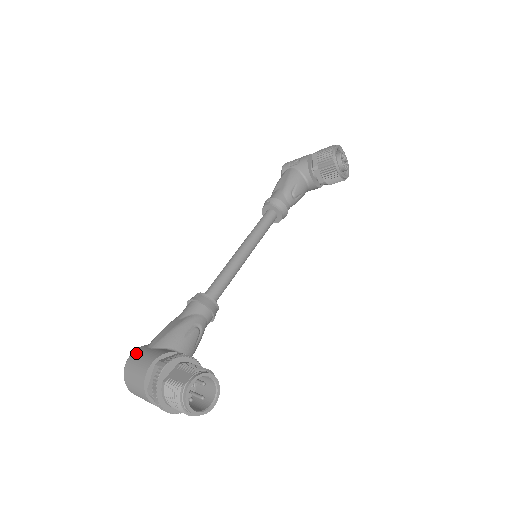
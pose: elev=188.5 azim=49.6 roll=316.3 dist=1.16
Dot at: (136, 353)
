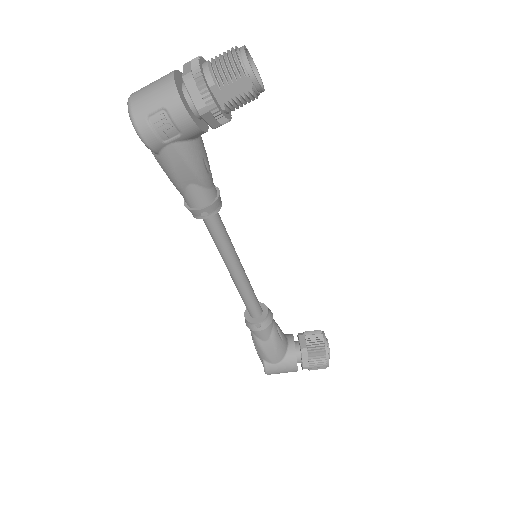
Dot at: occluded
